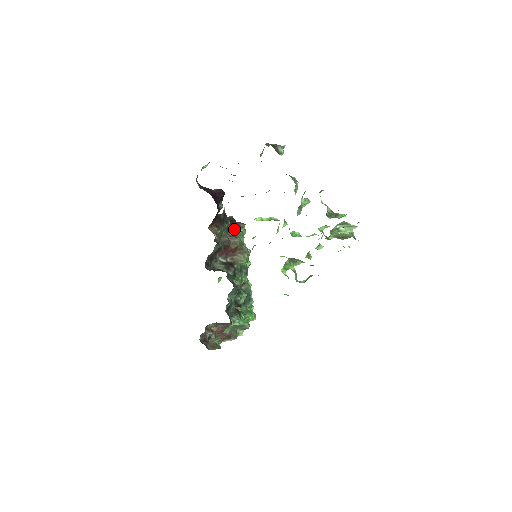
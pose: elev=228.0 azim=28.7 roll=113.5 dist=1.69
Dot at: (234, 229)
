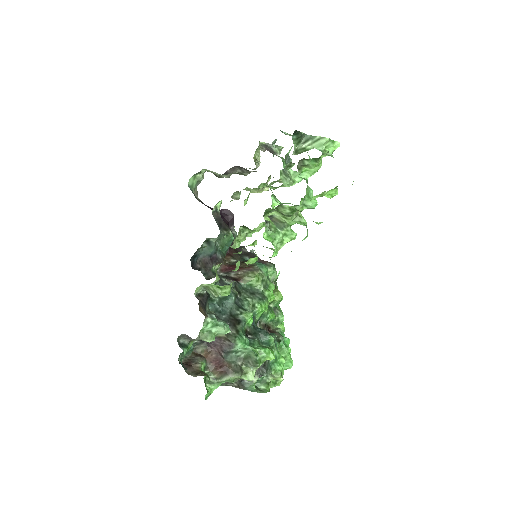
Dot at: occluded
